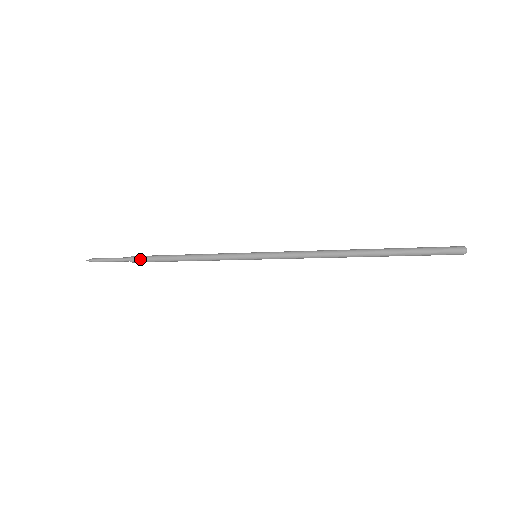
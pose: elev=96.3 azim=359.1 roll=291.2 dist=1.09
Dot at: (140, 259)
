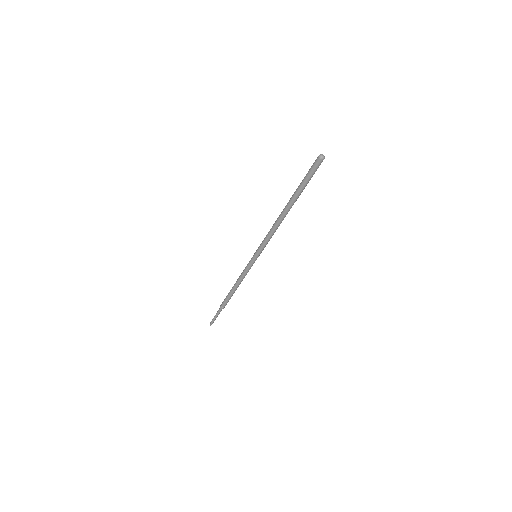
Dot at: (223, 302)
